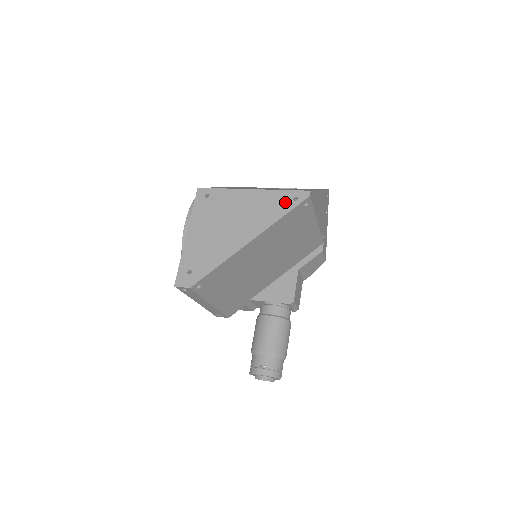
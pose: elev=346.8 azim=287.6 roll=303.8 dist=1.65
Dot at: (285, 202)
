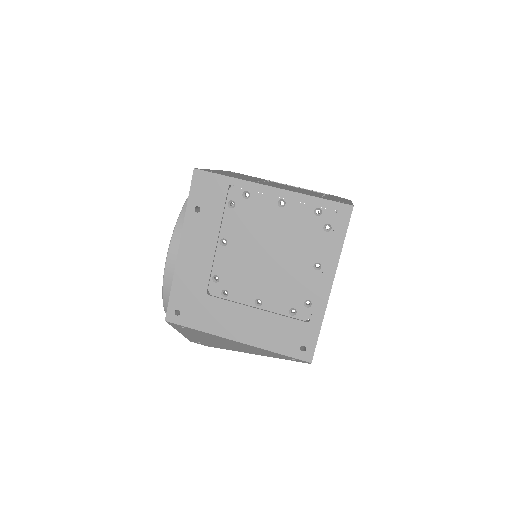
Dot at: (281, 357)
